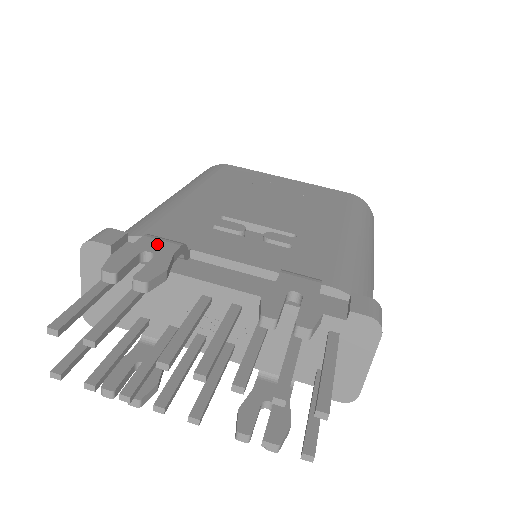
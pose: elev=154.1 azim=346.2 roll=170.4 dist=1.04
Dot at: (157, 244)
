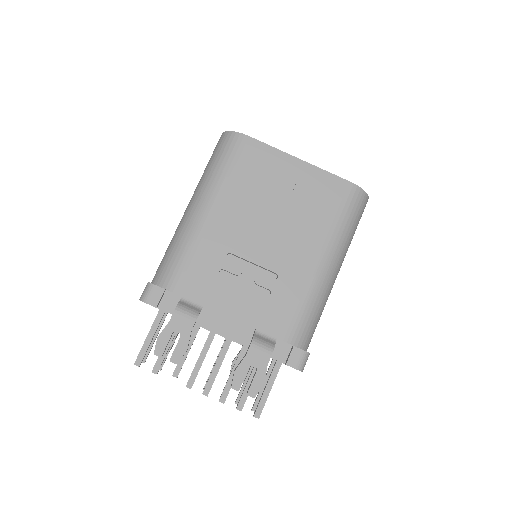
Dot at: (182, 322)
